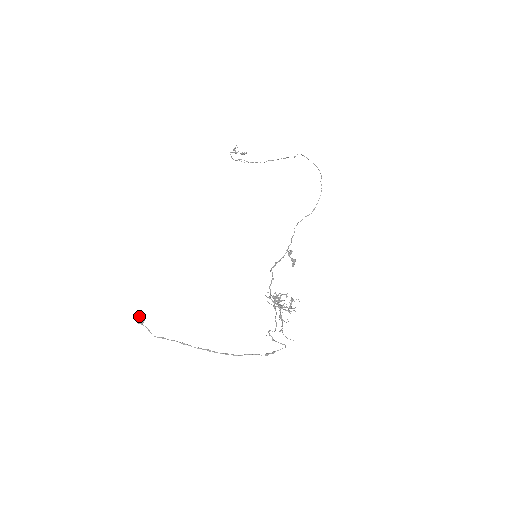
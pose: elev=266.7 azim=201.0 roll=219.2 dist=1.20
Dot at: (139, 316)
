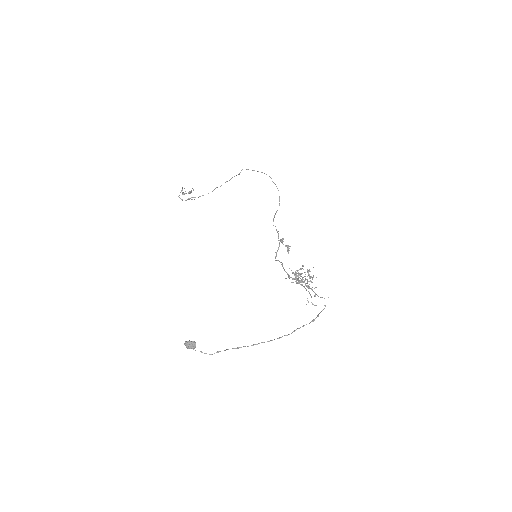
Dot at: (190, 341)
